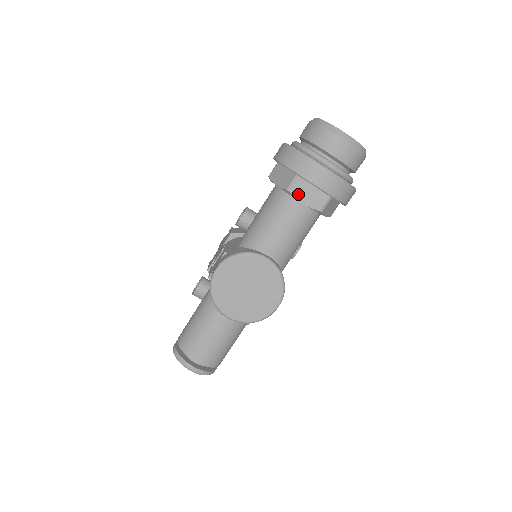
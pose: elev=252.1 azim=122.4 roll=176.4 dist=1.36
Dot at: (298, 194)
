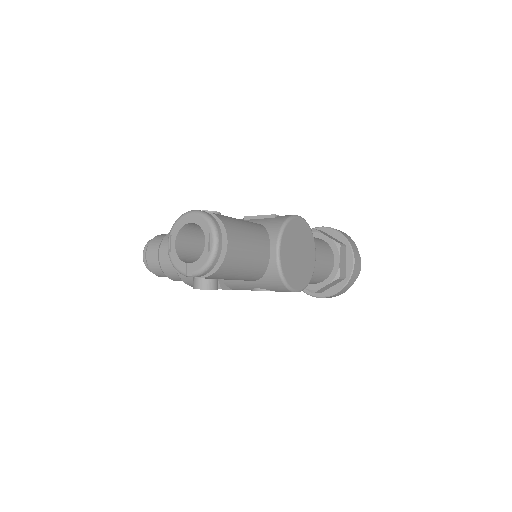
Dot at: (341, 253)
